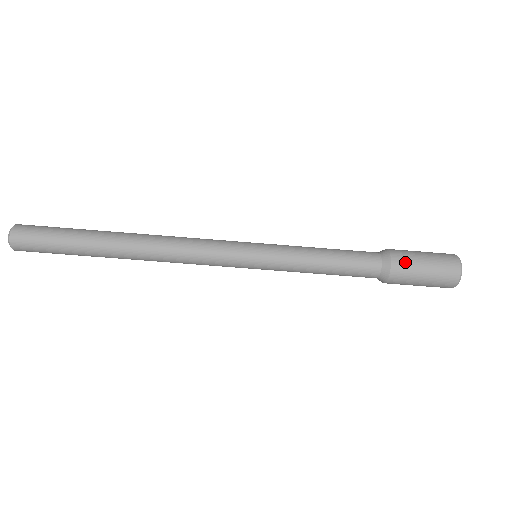
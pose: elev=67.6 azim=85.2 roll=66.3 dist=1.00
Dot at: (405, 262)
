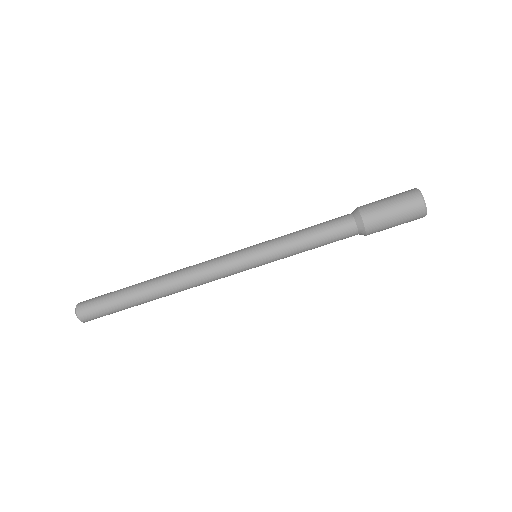
Dot at: (375, 217)
